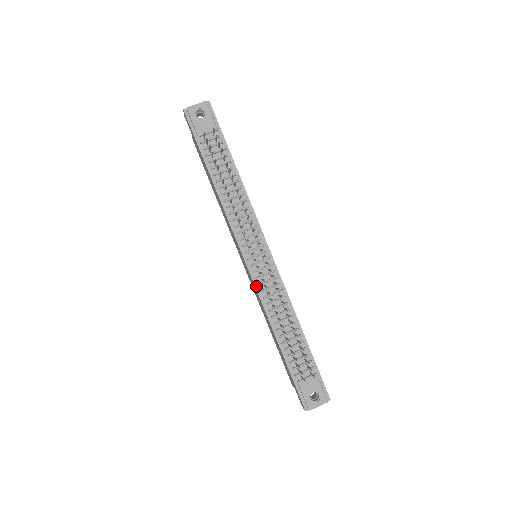
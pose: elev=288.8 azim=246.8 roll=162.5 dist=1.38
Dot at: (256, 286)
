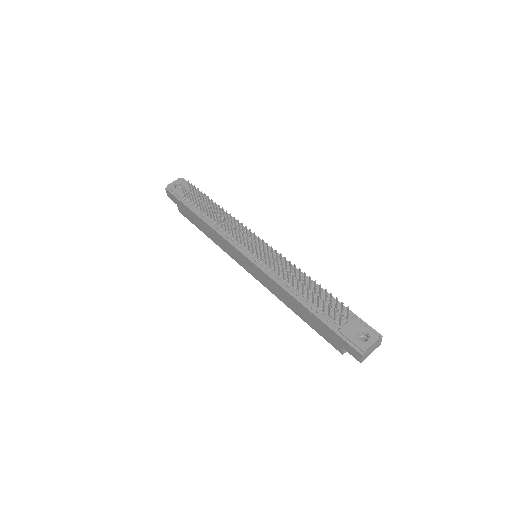
Dot at: (263, 270)
